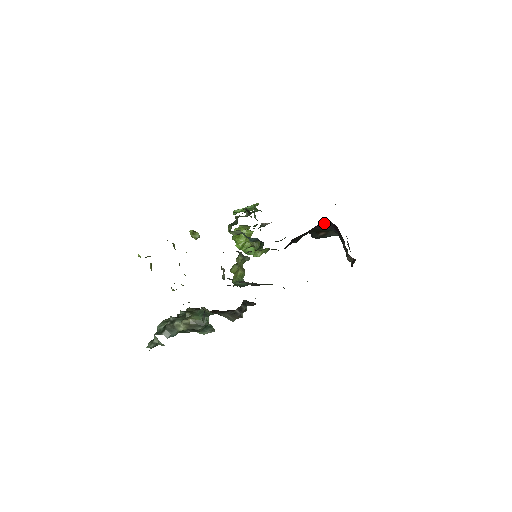
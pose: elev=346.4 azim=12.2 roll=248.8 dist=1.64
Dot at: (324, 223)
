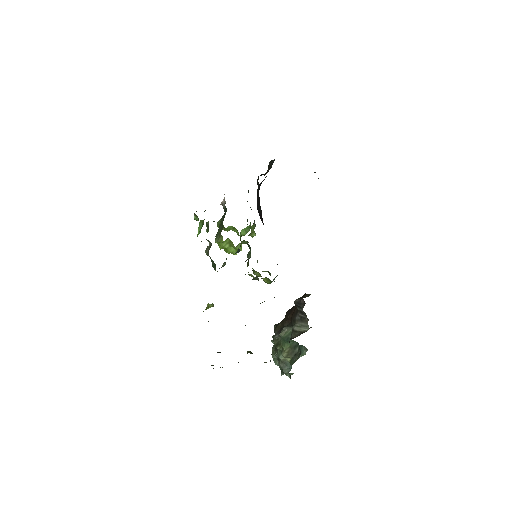
Dot at: (259, 184)
